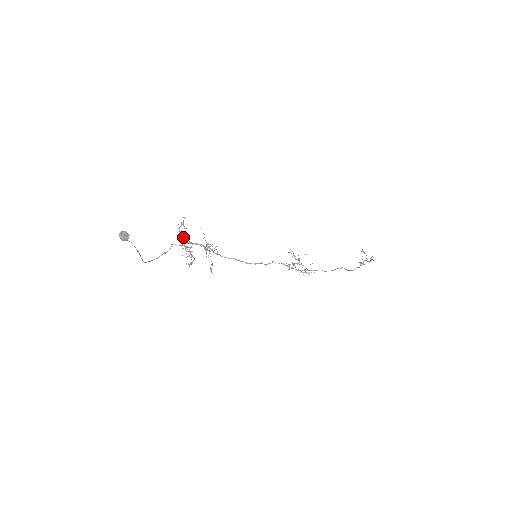
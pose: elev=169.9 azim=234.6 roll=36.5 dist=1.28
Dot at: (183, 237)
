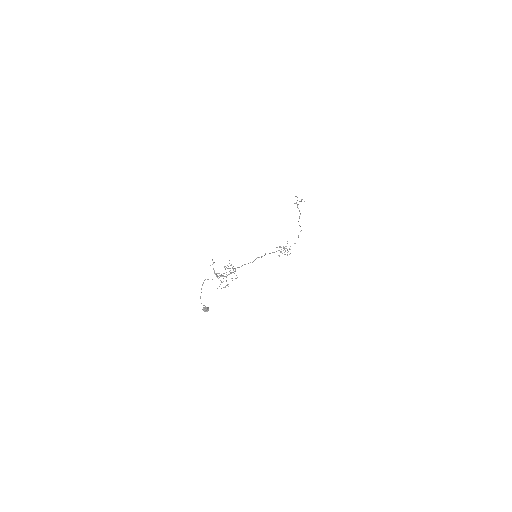
Dot at: (223, 278)
